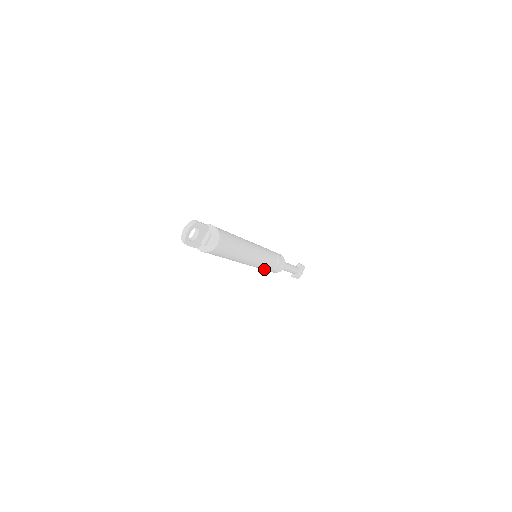
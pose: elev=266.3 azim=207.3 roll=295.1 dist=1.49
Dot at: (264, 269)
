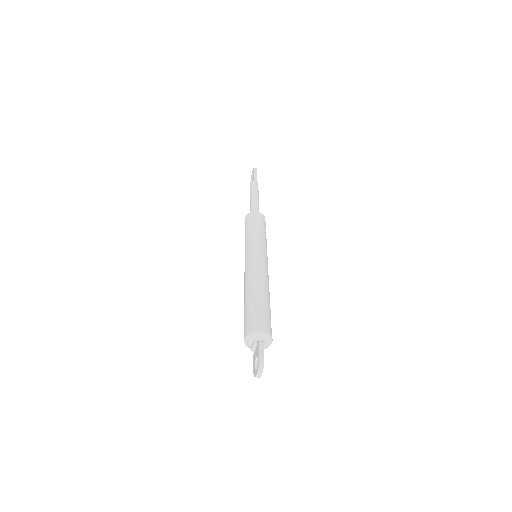
Dot at: occluded
